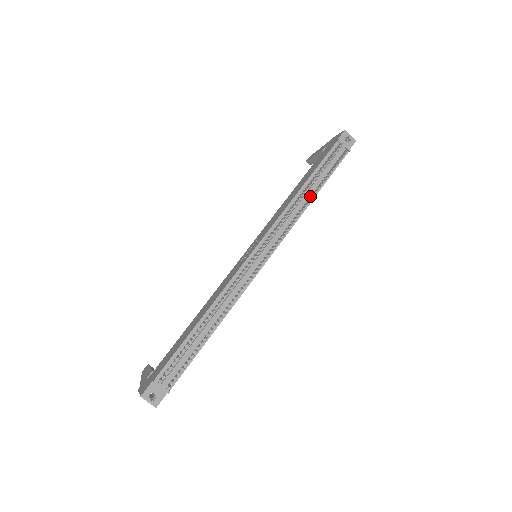
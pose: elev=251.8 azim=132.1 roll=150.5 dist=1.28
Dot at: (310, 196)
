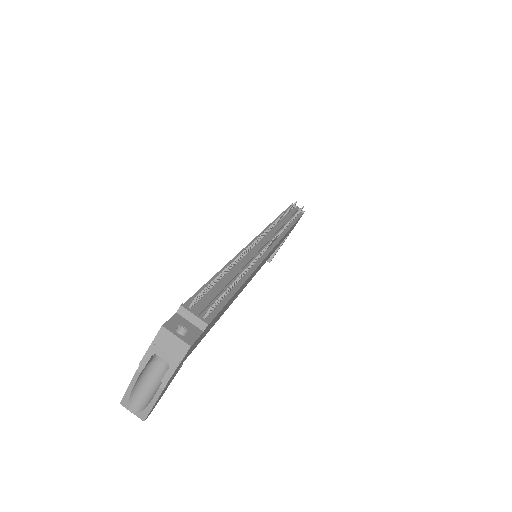
Dot at: occluded
